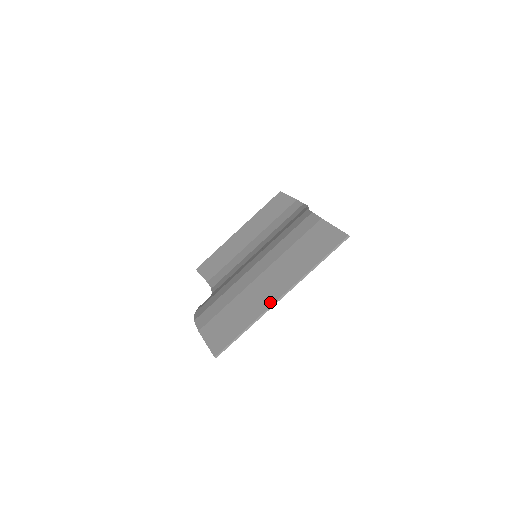
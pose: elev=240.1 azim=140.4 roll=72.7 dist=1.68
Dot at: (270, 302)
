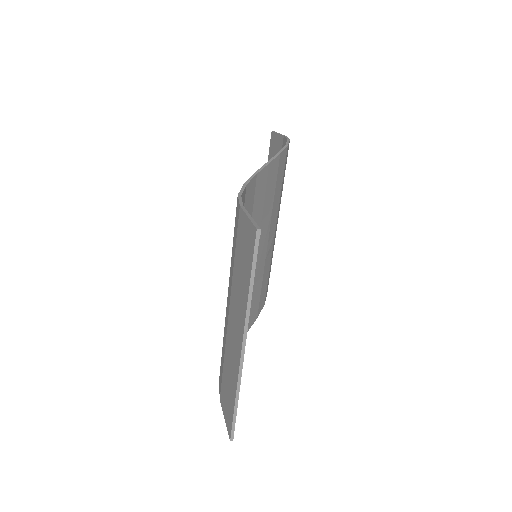
Dot at: (238, 359)
